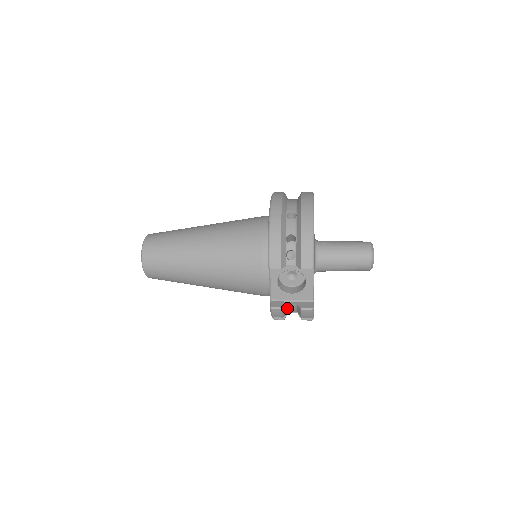
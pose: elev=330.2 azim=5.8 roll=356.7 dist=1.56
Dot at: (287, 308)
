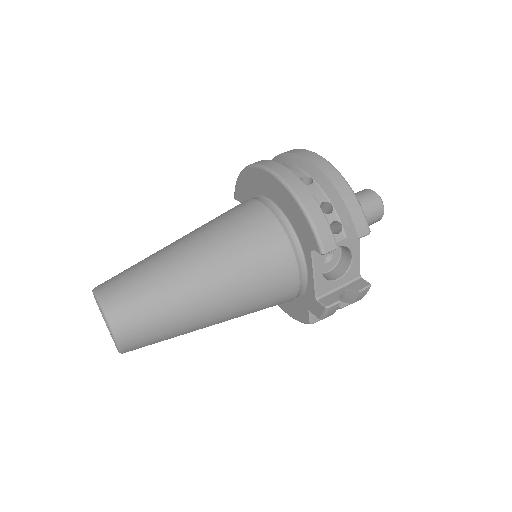
Dot at: occluded
